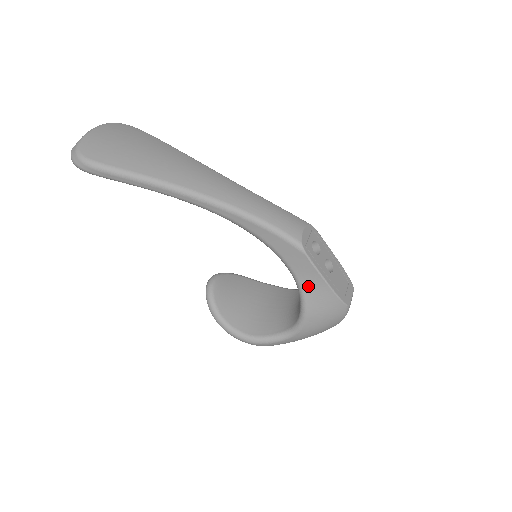
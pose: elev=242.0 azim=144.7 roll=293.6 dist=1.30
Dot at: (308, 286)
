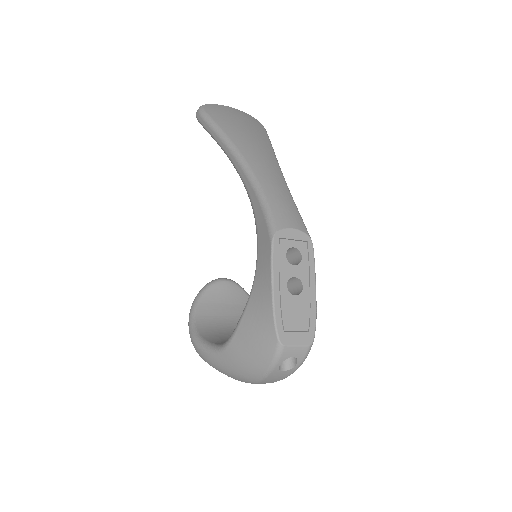
Dot at: (258, 288)
